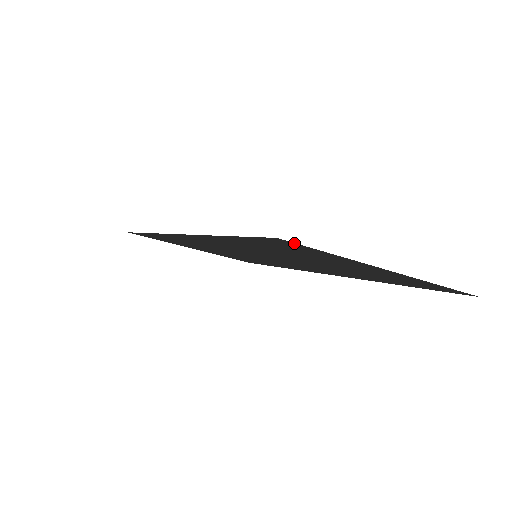
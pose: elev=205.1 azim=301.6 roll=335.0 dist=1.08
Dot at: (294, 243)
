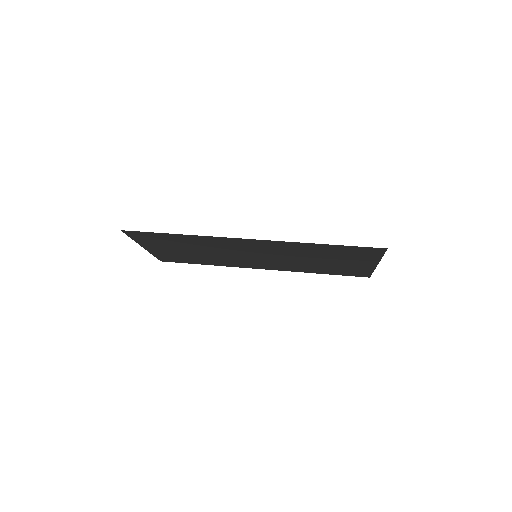
Dot at: (385, 251)
